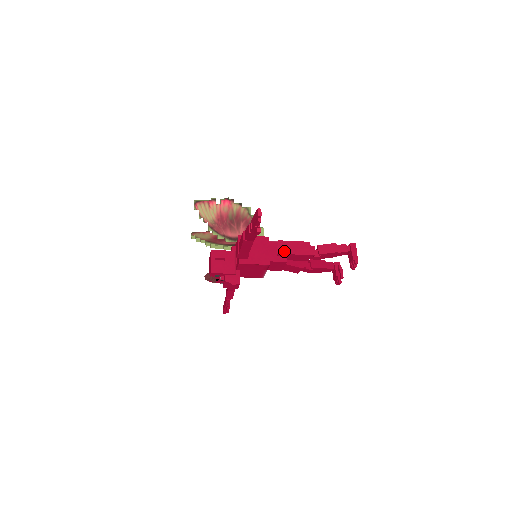
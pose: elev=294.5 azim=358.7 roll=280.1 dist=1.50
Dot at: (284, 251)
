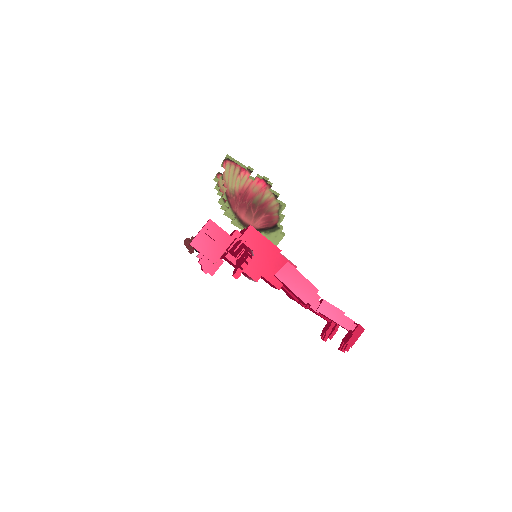
Dot at: (284, 278)
